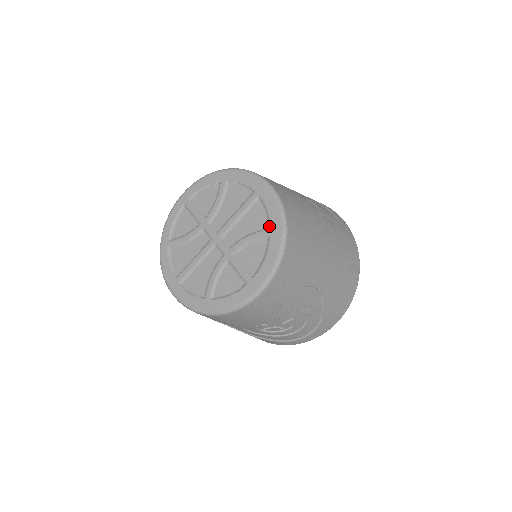
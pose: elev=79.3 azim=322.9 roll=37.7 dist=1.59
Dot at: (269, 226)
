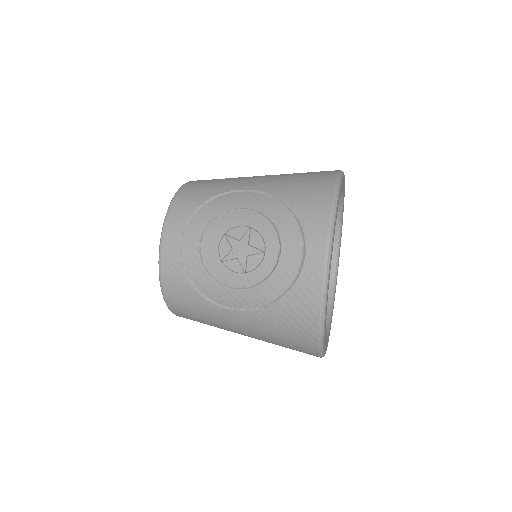
Dot at: occluded
